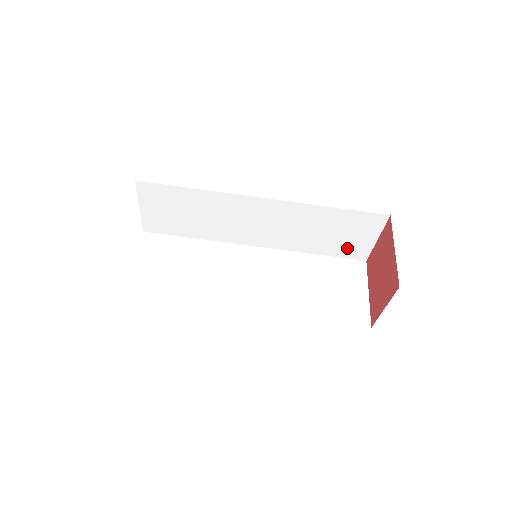
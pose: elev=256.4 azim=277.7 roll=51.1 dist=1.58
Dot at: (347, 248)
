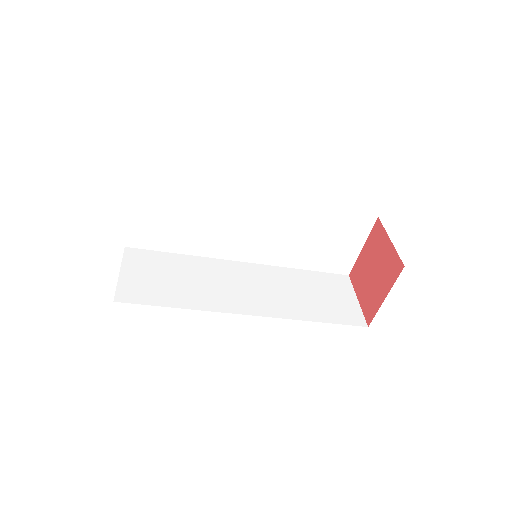
Dot at: occluded
